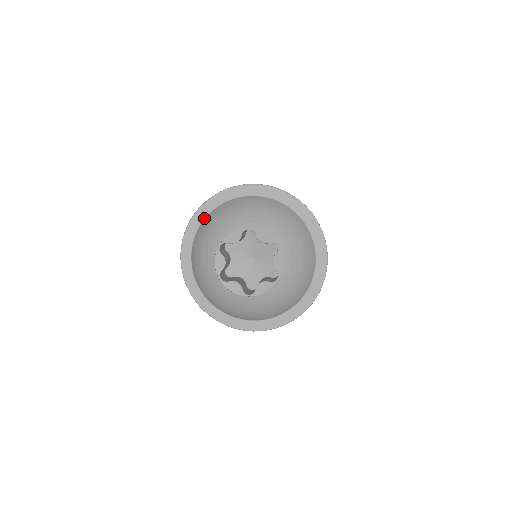
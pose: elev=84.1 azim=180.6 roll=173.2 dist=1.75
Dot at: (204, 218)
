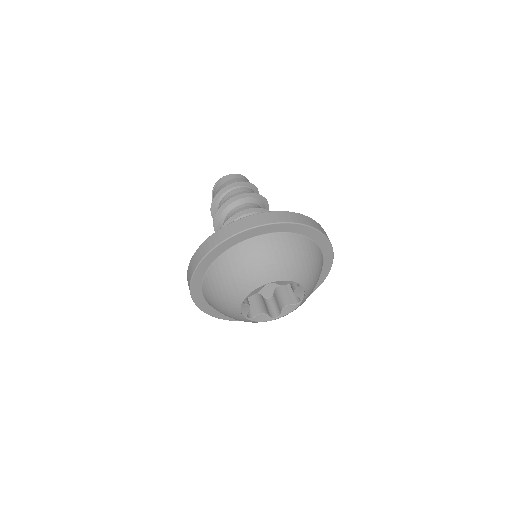
Dot at: (208, 267)
